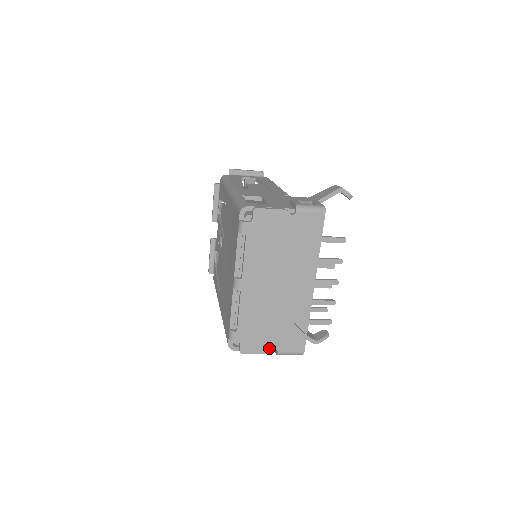
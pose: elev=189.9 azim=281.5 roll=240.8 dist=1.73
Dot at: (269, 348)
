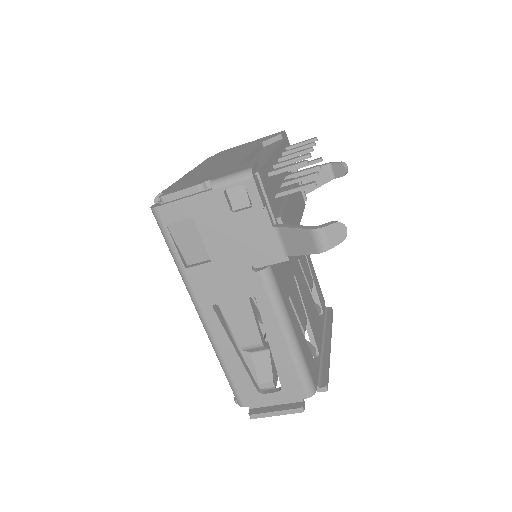
Dot at: (201, 183)
